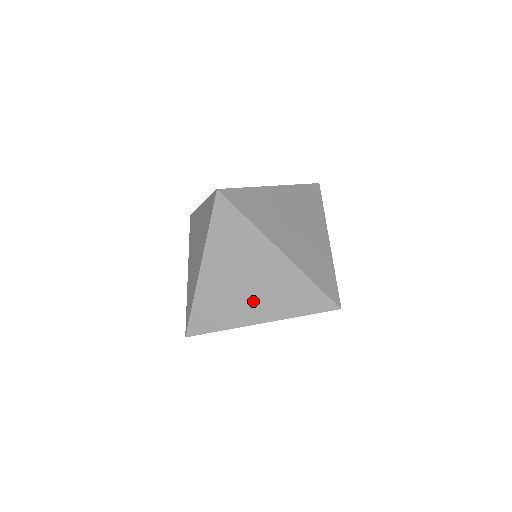
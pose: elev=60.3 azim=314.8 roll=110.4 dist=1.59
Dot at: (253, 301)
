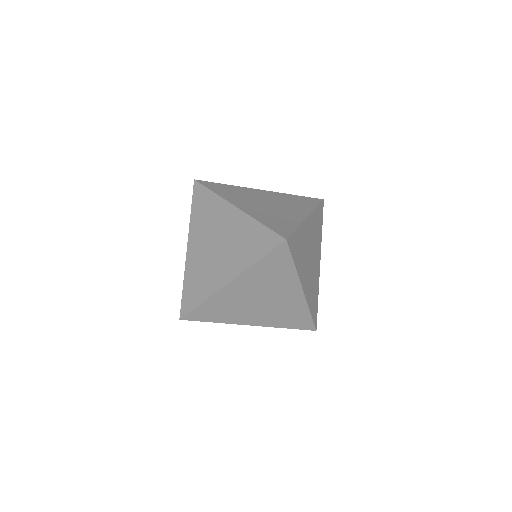
Dot at: (256, 312)
